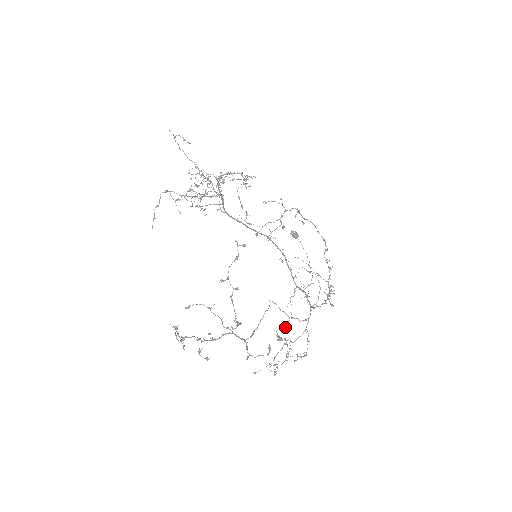
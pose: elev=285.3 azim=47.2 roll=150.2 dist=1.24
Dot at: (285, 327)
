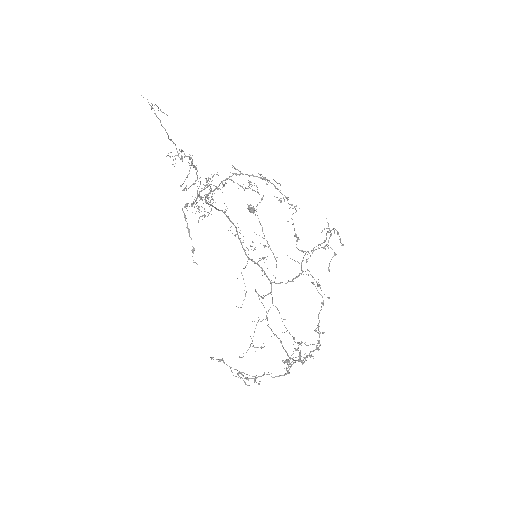
Dot at: (243, 300)
